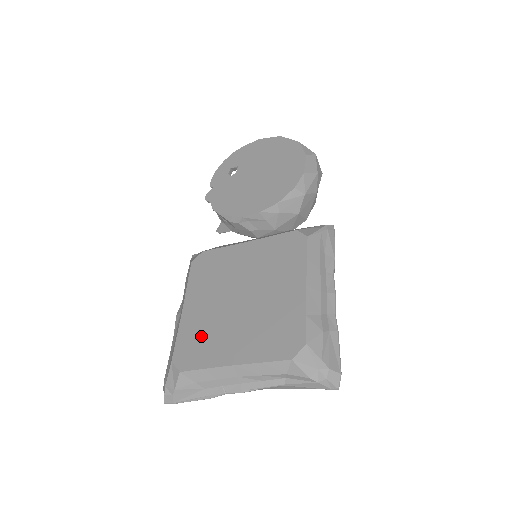
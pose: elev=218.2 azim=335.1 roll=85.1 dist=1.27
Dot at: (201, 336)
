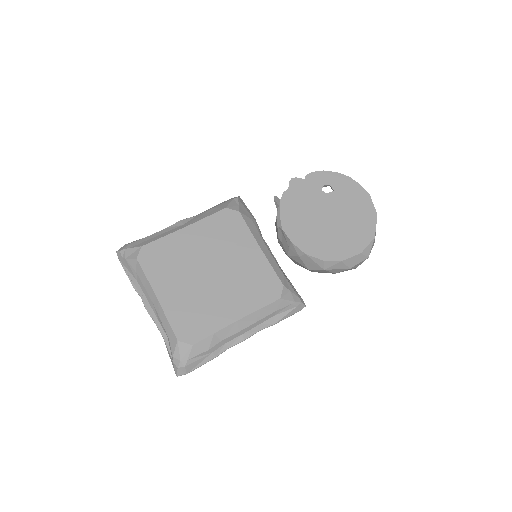
Dot at: (169, 258)
